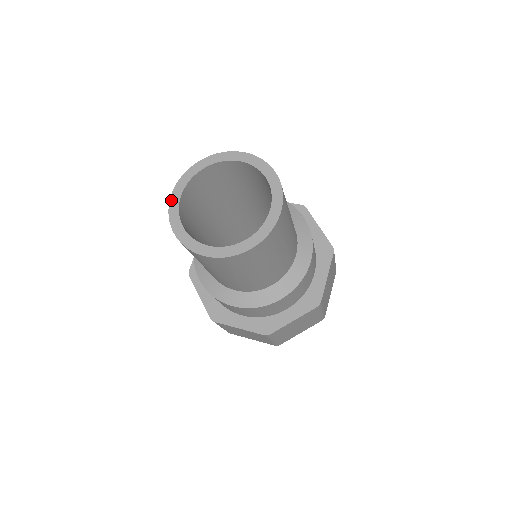
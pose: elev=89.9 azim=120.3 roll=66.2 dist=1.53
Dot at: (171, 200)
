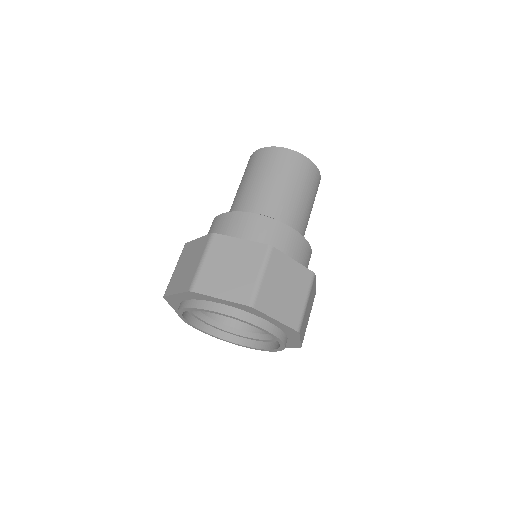
Dot at: occluded
